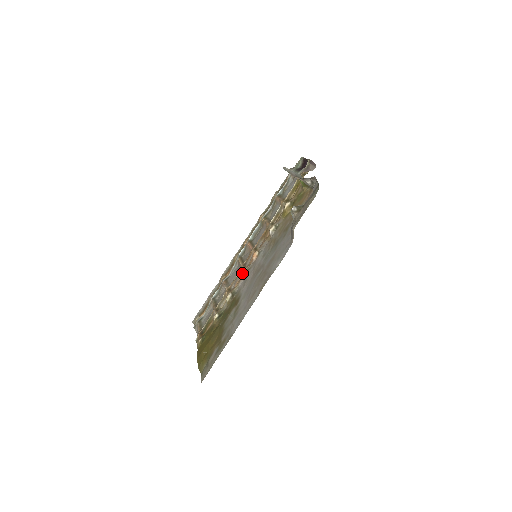
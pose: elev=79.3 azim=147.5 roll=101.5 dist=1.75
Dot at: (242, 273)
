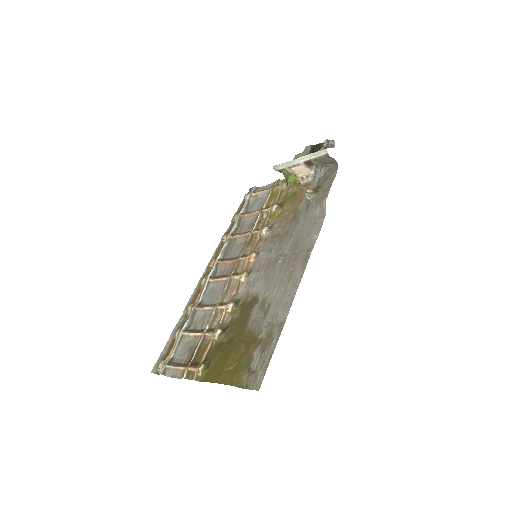
Dot at: (241, 278)
